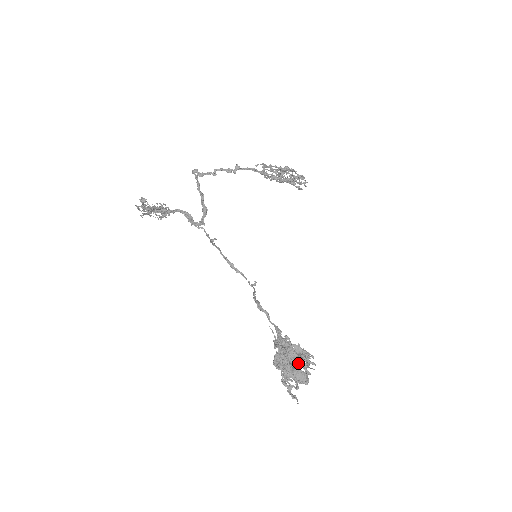
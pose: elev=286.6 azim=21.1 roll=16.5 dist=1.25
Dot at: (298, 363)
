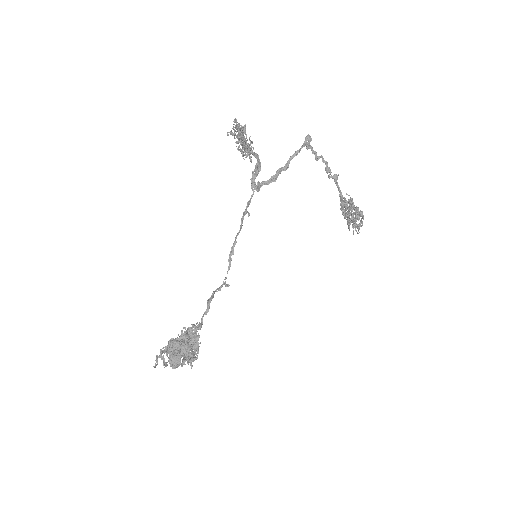
Dot at: occluded
